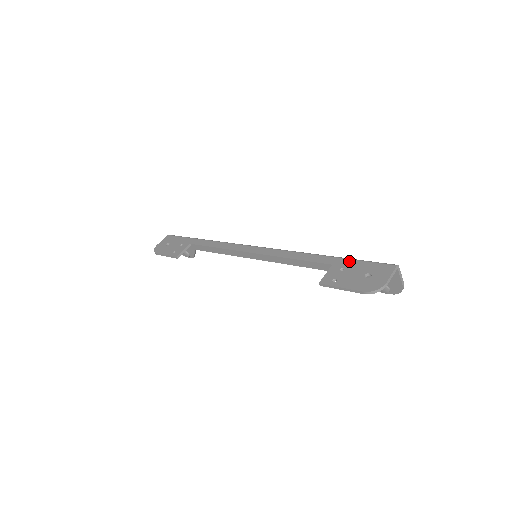
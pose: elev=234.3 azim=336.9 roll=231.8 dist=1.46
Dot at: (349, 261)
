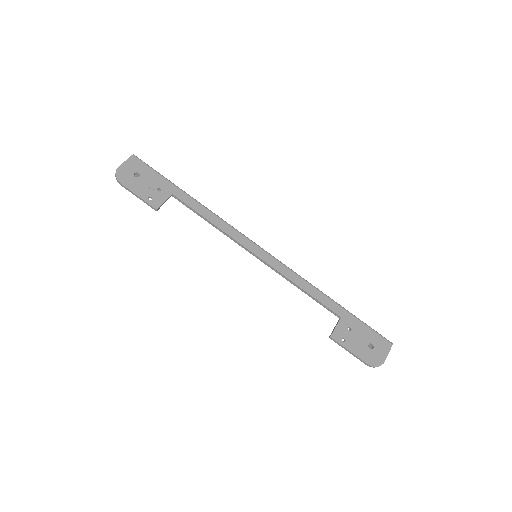
Dot at: (356, 320)
